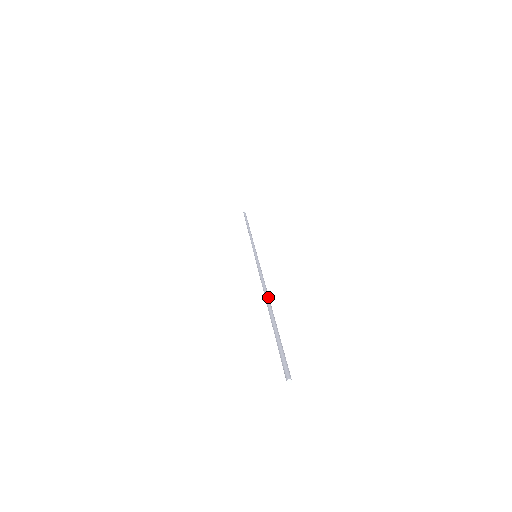
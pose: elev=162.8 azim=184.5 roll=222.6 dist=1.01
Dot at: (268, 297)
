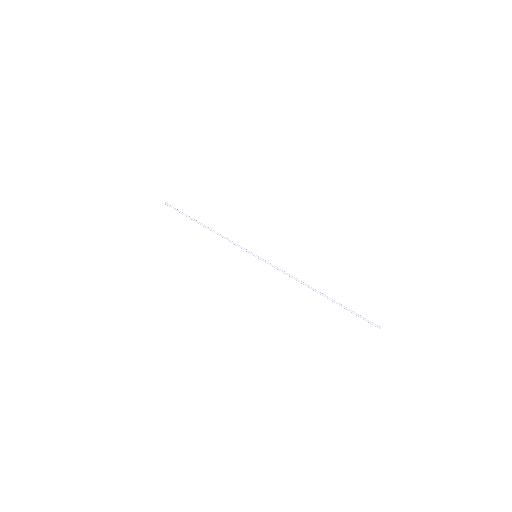
Dot at: (313, 289)
